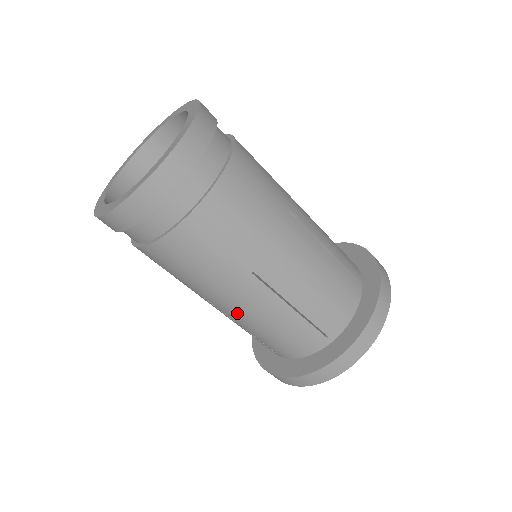
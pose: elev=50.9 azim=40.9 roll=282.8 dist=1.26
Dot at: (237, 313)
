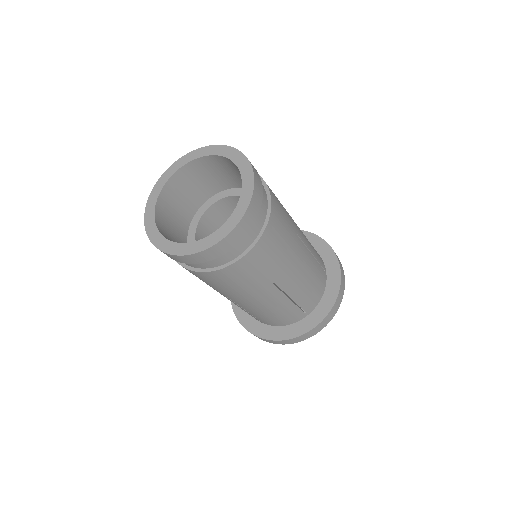
Dot at: occluded
